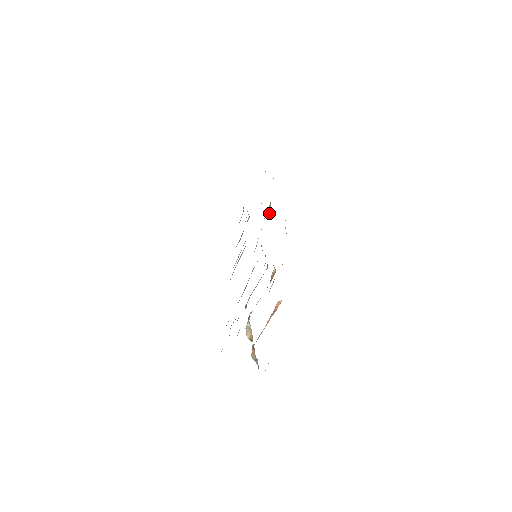
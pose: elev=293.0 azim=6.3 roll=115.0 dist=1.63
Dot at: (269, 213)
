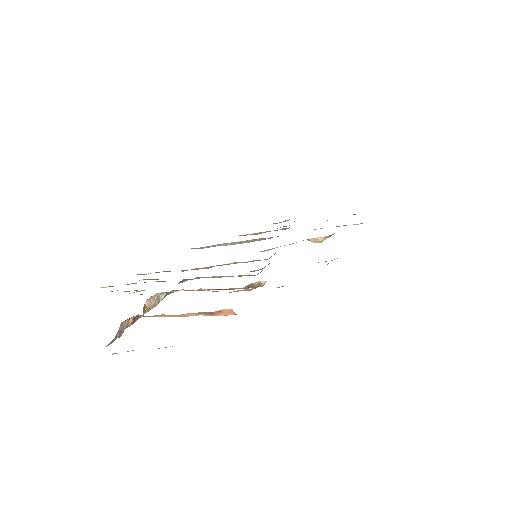
Dot at: (318, 241)
